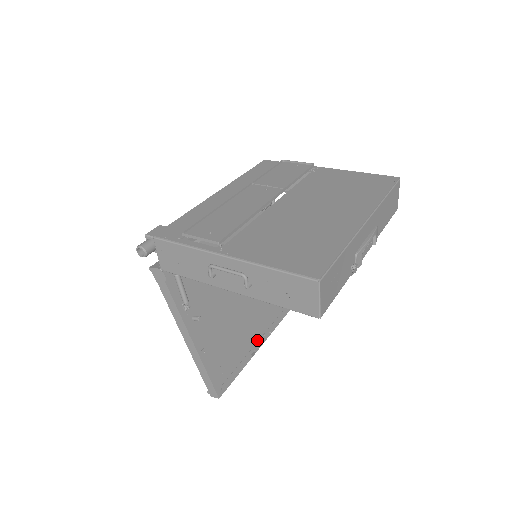
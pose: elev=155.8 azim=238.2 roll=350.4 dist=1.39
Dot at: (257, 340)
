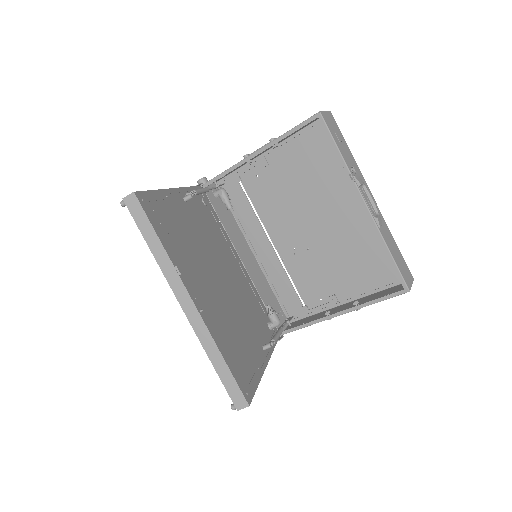
Dot at: (189, 284)
